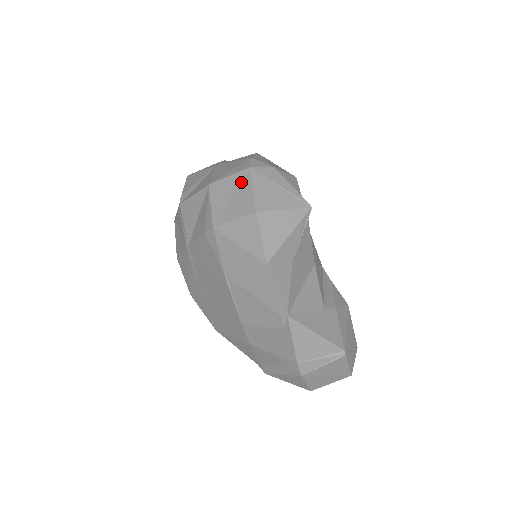
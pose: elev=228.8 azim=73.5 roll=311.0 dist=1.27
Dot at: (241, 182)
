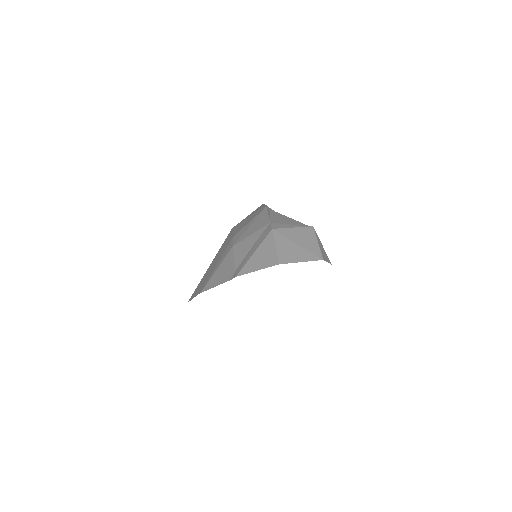
Dot at: occluded
